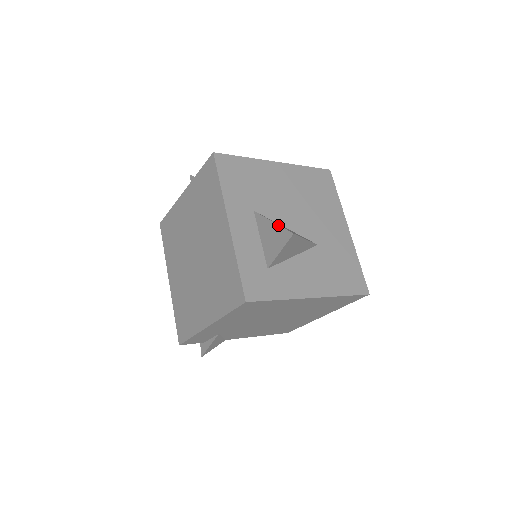
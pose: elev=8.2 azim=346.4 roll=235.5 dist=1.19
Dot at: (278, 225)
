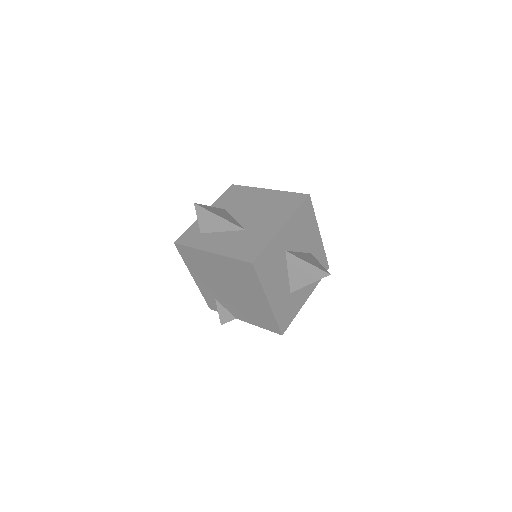
Dot at: (205, 205)
